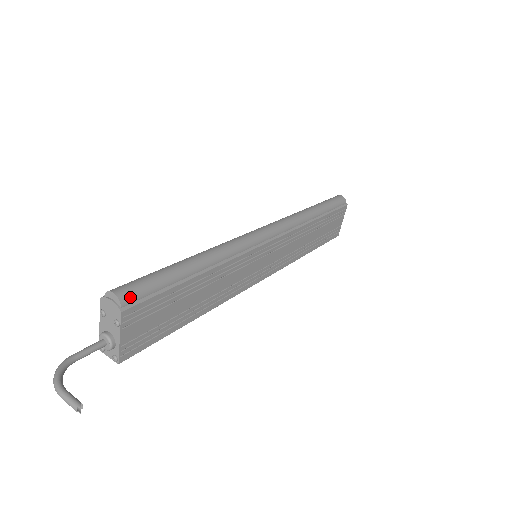
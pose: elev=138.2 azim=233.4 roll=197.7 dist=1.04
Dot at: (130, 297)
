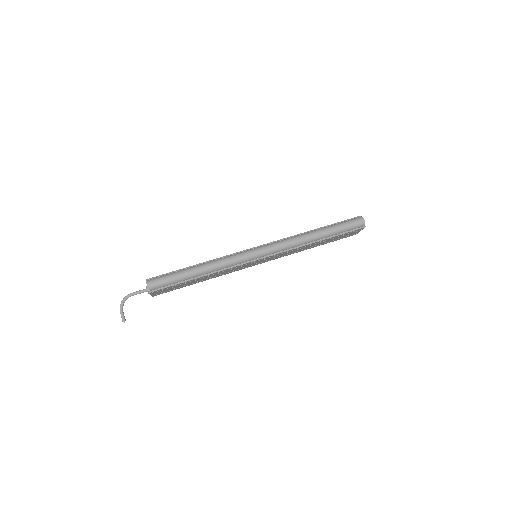
Dot at: (155, 288)
